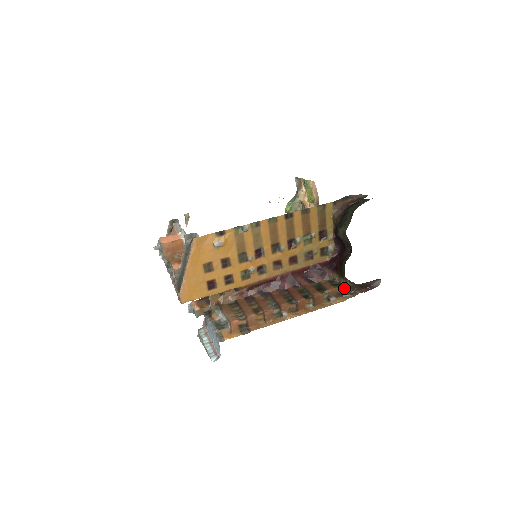
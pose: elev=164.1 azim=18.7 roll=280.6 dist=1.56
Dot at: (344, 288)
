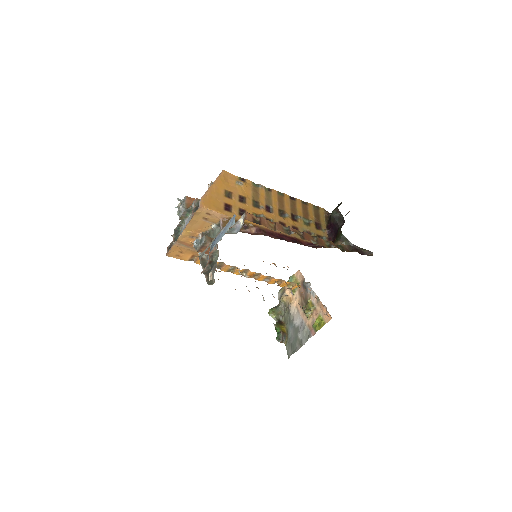
Dot at: (342, 247)
